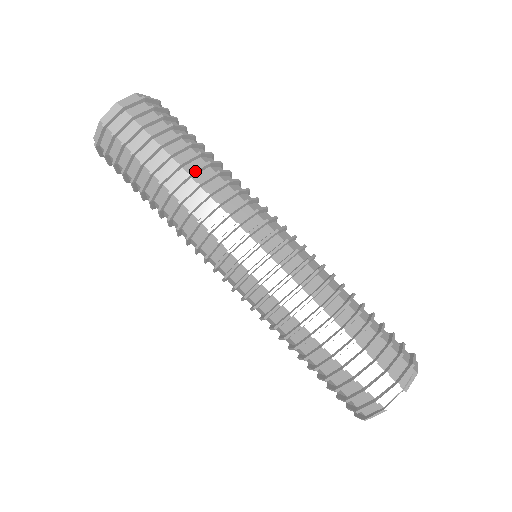
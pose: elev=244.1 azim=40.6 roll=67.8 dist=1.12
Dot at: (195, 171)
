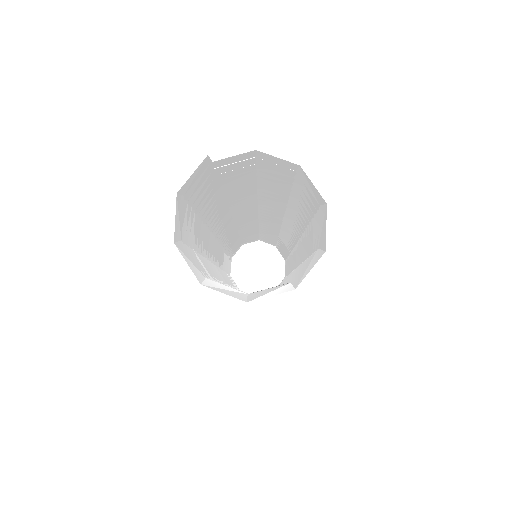
Dot at: occluded
